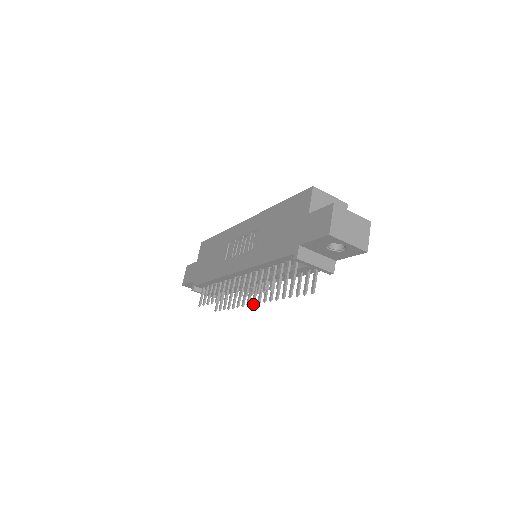
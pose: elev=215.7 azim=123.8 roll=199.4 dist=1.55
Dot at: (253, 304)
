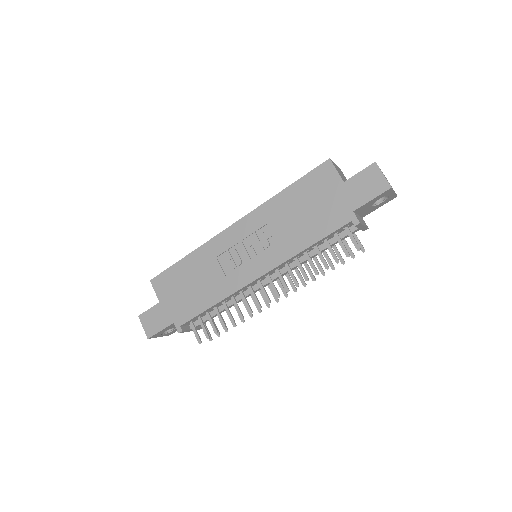
Dot at: (278, 301)
